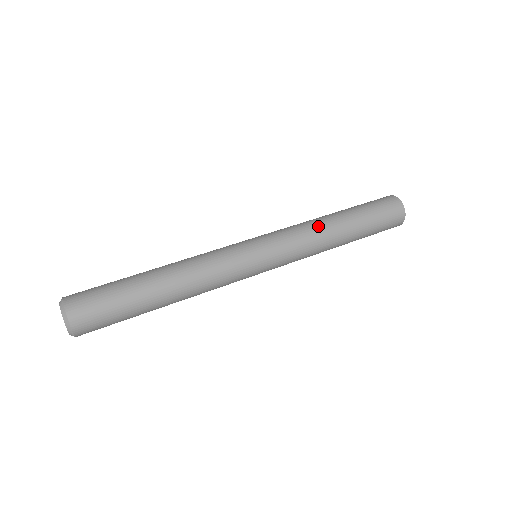
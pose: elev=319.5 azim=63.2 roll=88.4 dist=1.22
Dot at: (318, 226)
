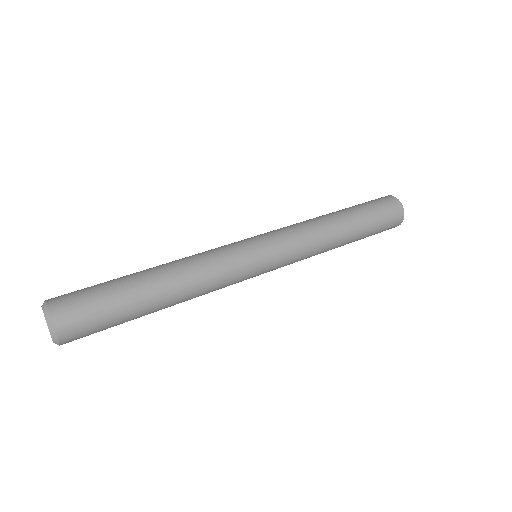
Dot at: (320, 225)
